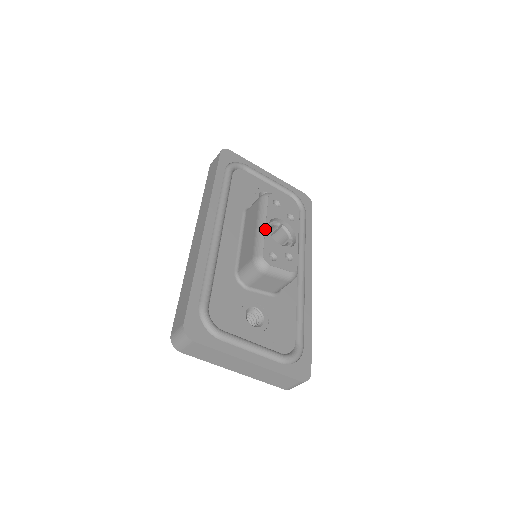
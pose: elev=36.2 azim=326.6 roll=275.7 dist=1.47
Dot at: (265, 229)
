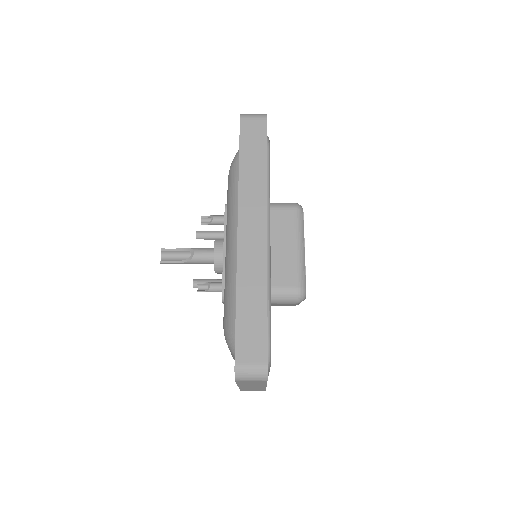
Dot at: occluded
